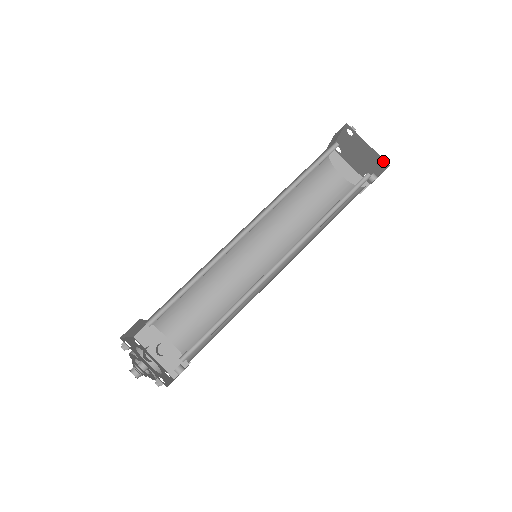
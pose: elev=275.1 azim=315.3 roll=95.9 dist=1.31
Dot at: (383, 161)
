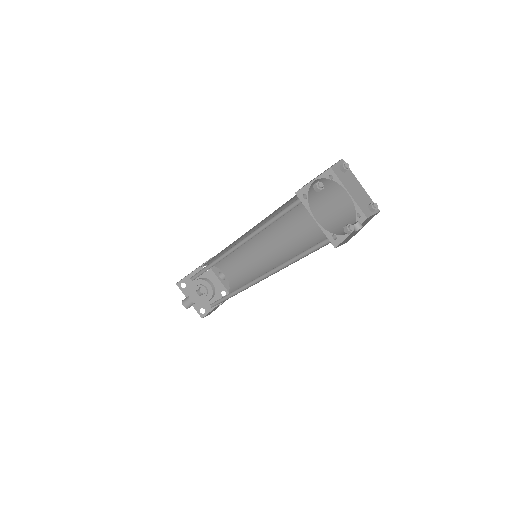
Dot at: (345, 232)
